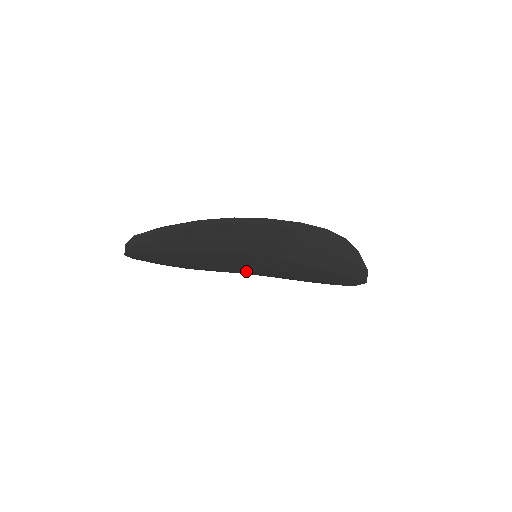
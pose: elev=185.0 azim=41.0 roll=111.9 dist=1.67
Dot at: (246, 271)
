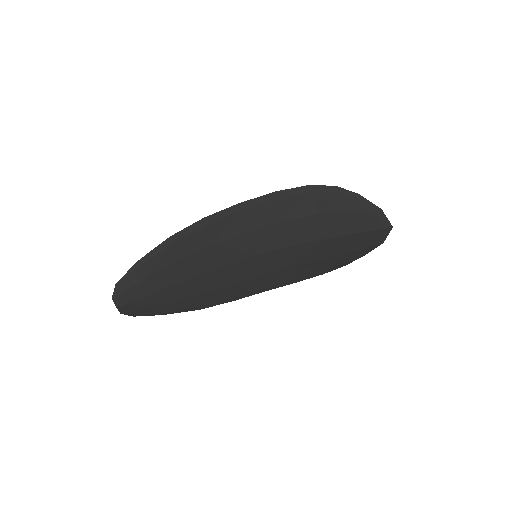
Dot at: (263, 286)
